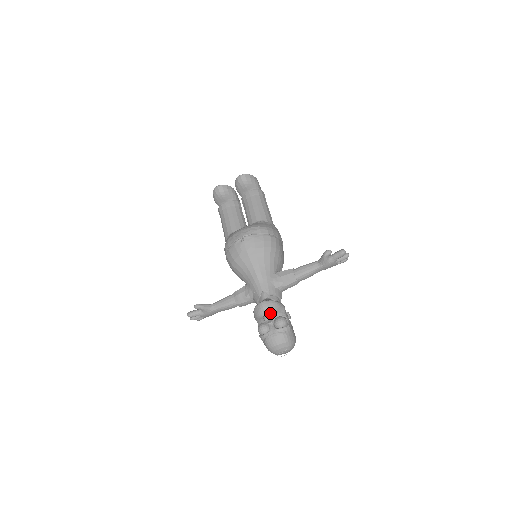
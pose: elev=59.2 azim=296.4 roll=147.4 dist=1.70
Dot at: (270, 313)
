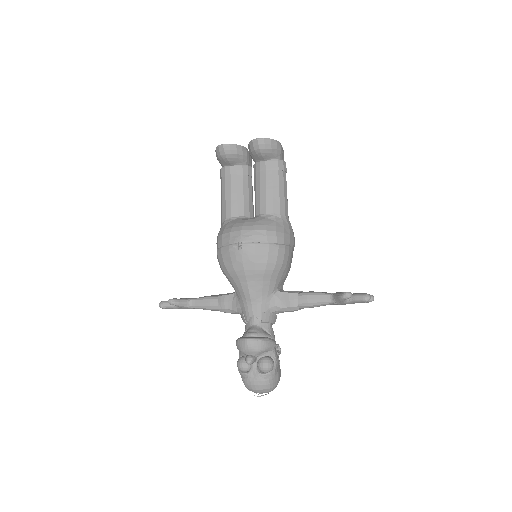
Dot at: (255, 354)
